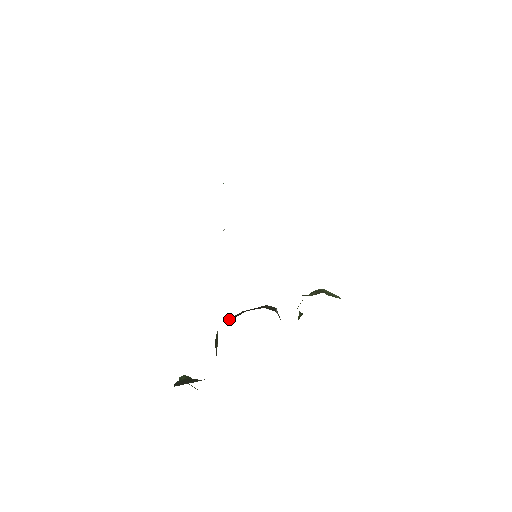
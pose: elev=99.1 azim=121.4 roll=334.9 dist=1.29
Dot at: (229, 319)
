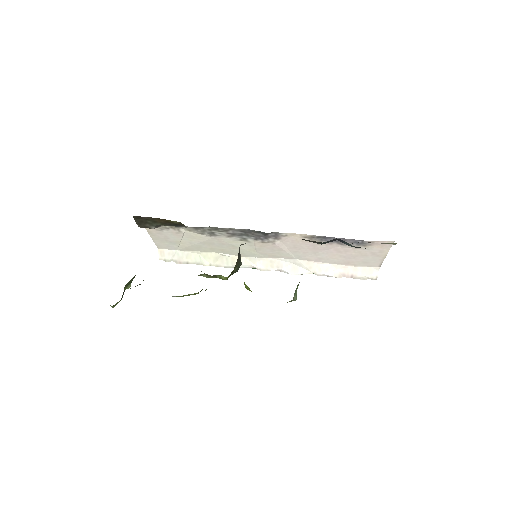
Dot at: occluded
